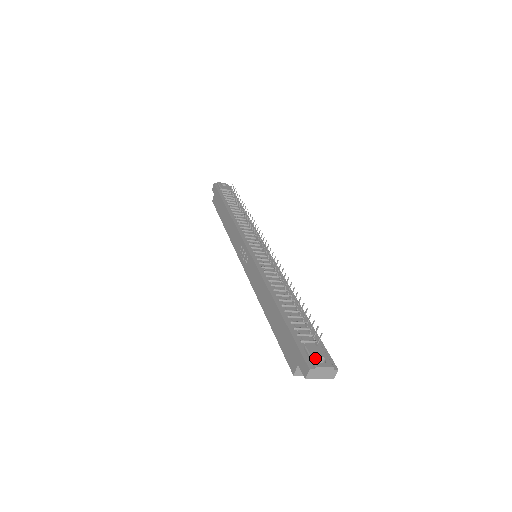
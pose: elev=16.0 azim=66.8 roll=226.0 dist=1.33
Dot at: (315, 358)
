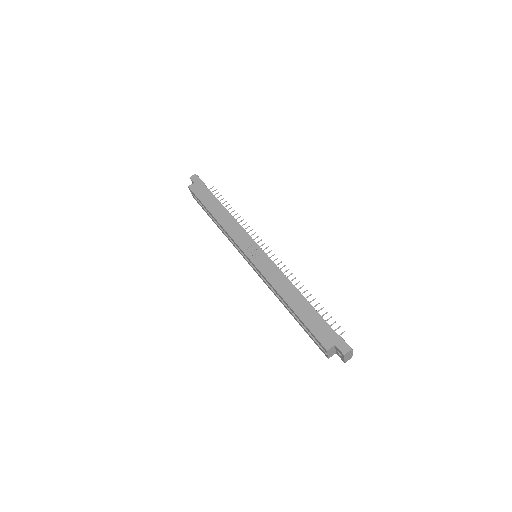
Dot at: occluded
